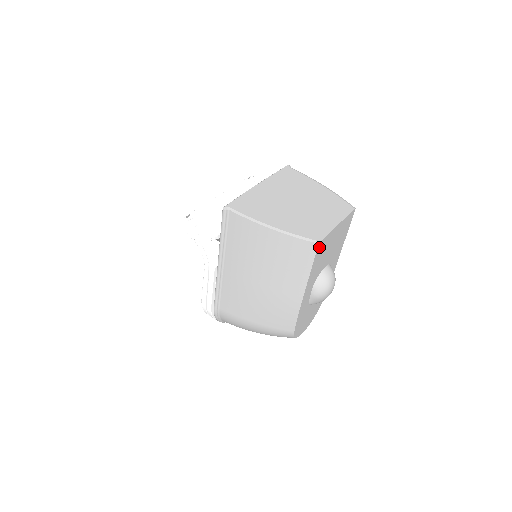
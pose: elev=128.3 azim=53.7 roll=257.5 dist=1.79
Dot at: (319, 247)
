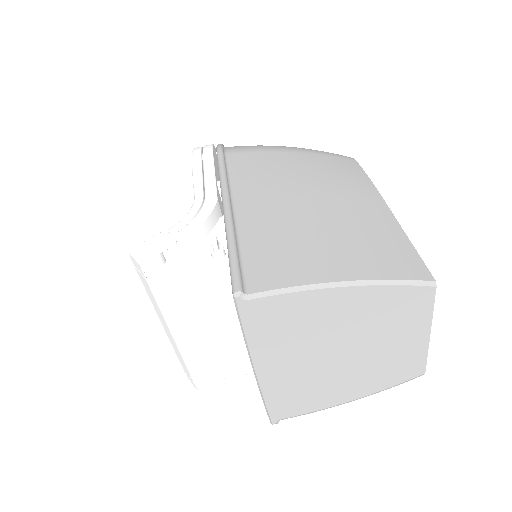
Dot at: occluded
